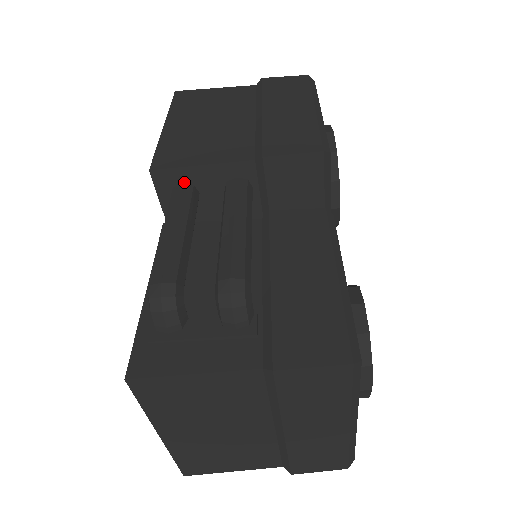
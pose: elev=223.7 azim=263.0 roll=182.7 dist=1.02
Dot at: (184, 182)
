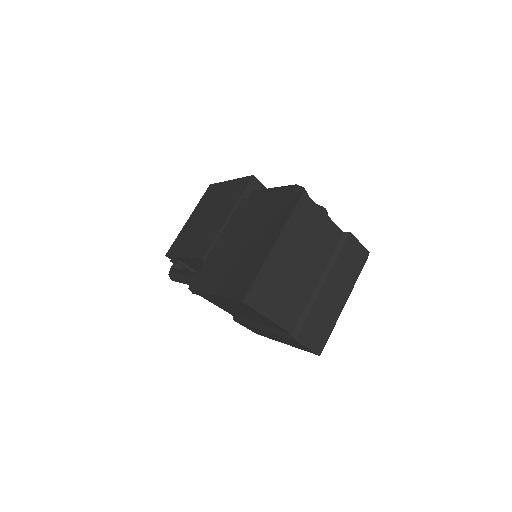
Dot at: occluded
